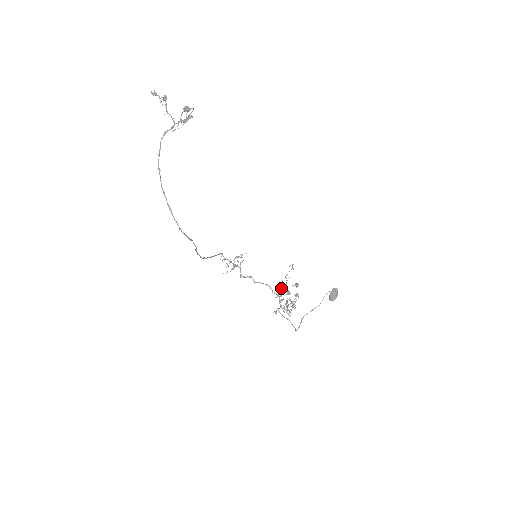
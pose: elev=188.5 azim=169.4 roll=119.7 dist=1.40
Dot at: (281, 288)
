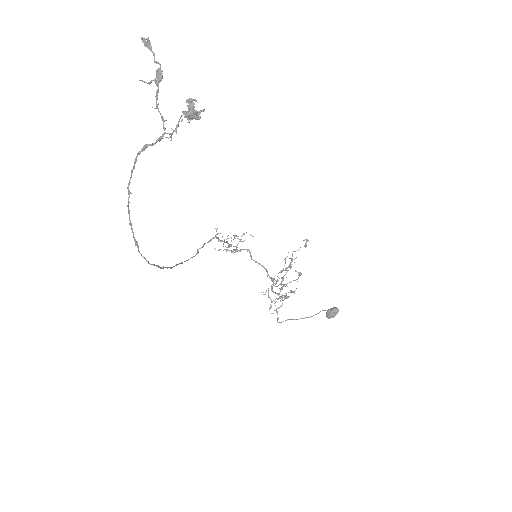
Dot at: (284, 259)
